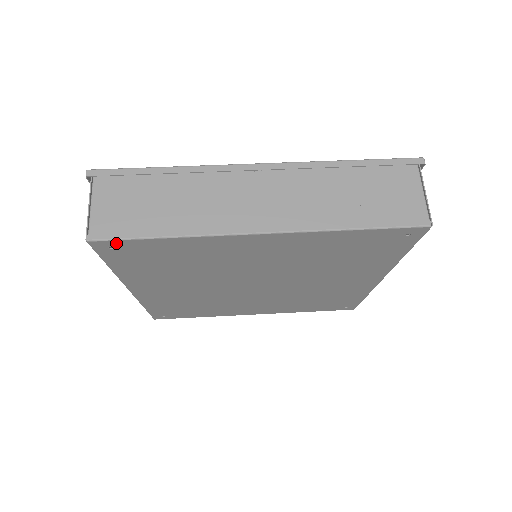
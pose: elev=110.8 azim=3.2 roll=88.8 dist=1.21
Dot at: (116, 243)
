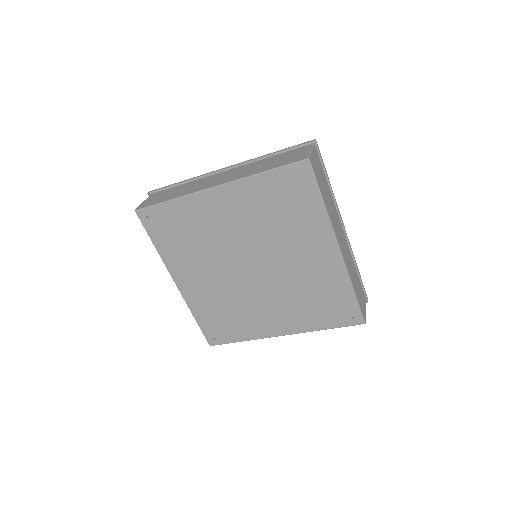
Dot at: (148, 211)
